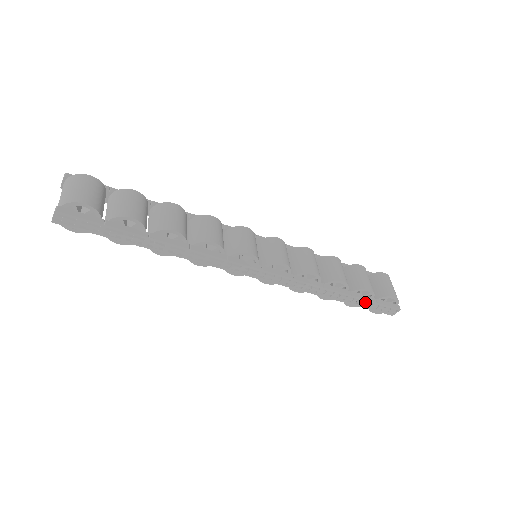
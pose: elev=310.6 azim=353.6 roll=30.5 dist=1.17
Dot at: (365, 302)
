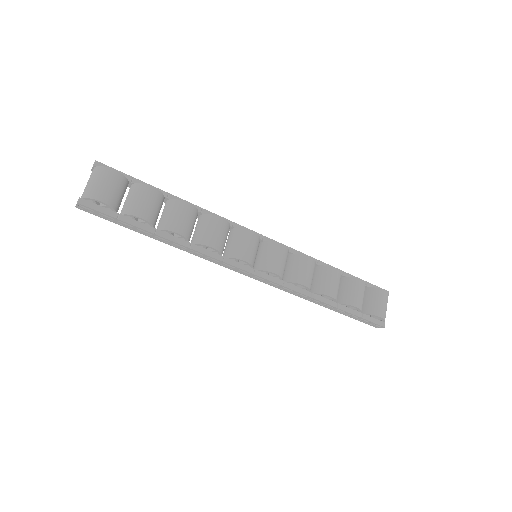
Dot at: (351, 314)
